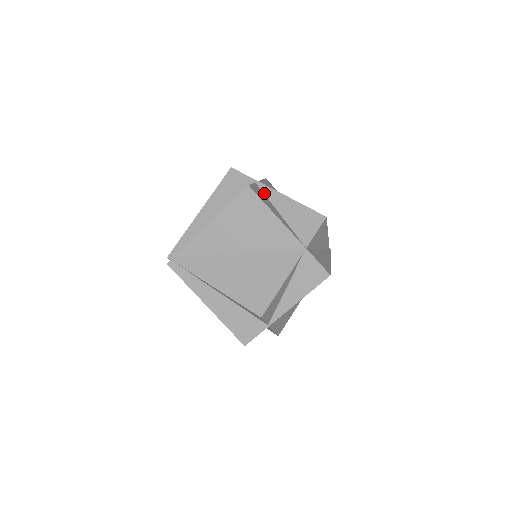
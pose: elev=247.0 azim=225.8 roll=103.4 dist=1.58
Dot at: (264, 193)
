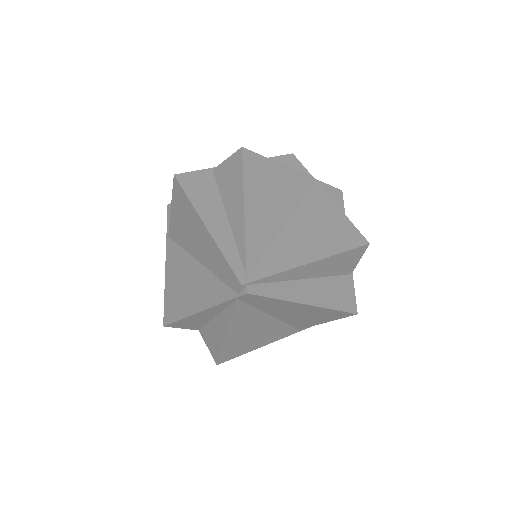
Dot at: occluded
